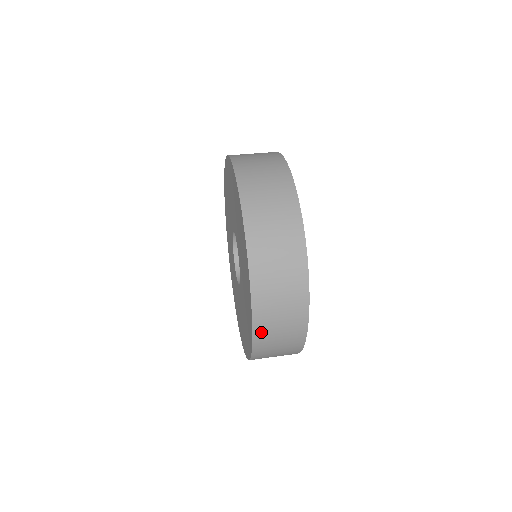
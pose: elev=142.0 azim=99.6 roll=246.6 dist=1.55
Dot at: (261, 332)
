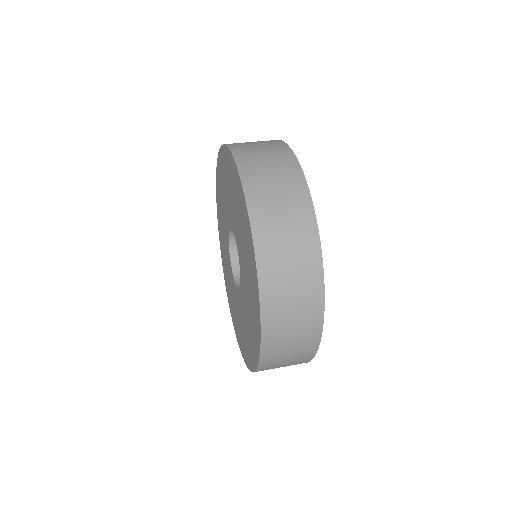
Dot at: (271, 318)
